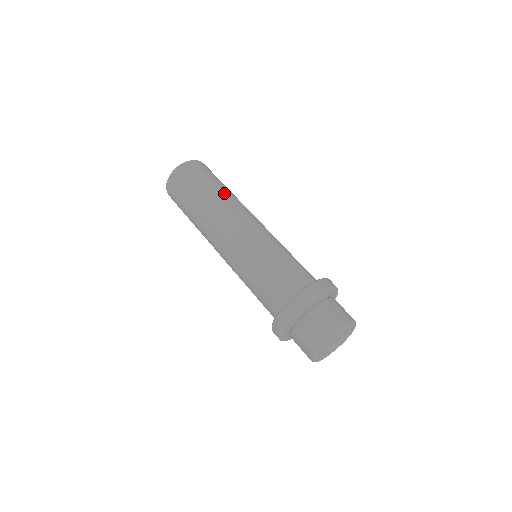
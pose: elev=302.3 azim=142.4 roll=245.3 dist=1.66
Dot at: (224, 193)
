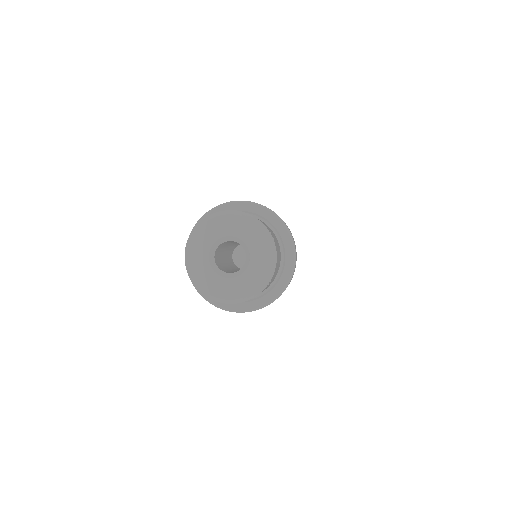
Dot at: occluded
